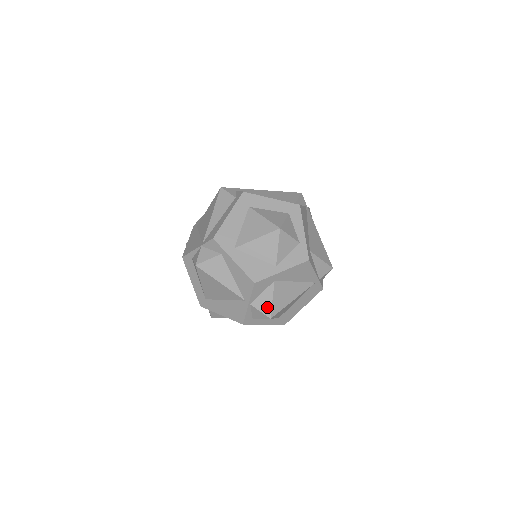
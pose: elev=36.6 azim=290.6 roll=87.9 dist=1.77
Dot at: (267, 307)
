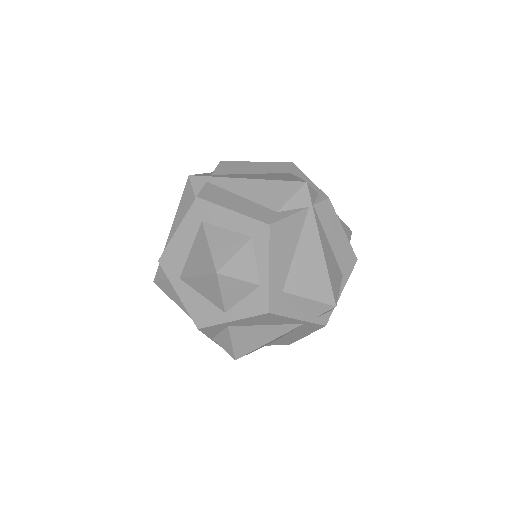
Dot at: (229, 348)
